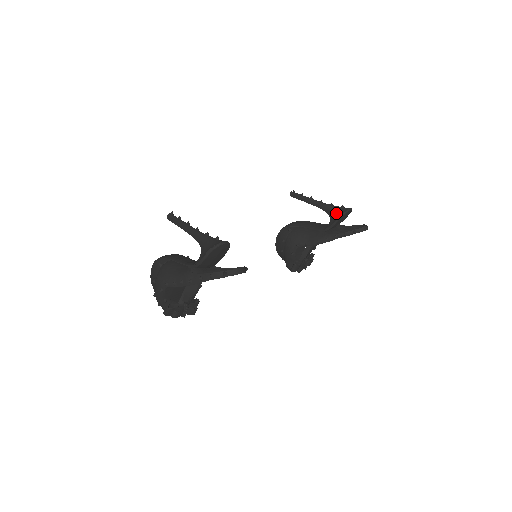
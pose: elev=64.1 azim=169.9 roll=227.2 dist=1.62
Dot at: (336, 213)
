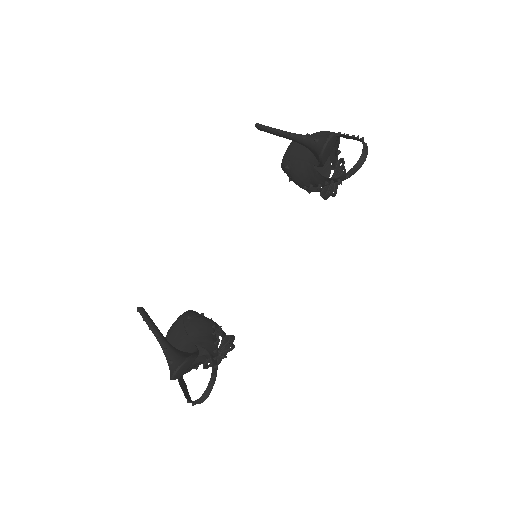
Dot at: (314, 152)
